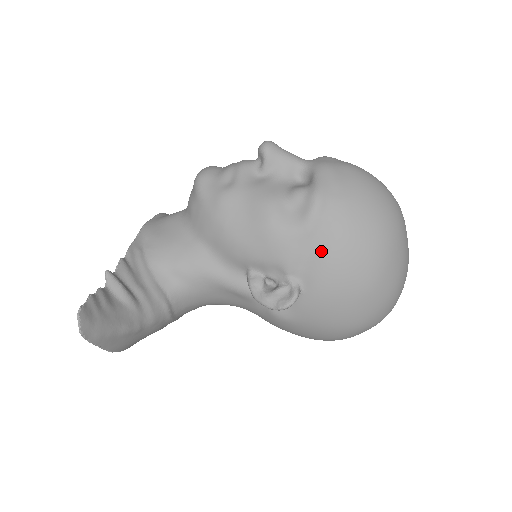
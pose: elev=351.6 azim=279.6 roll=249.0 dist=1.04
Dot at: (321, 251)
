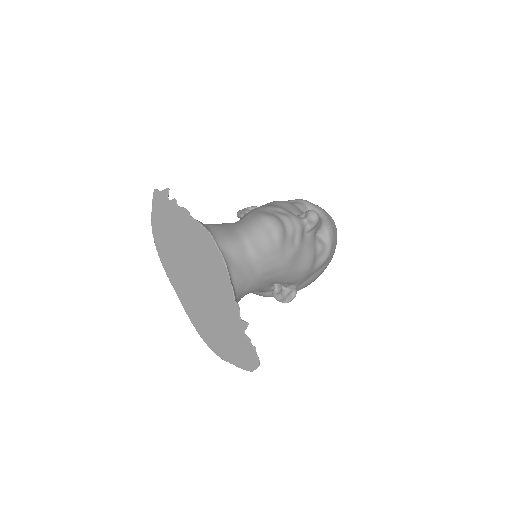
Dot at: (316, 275)
